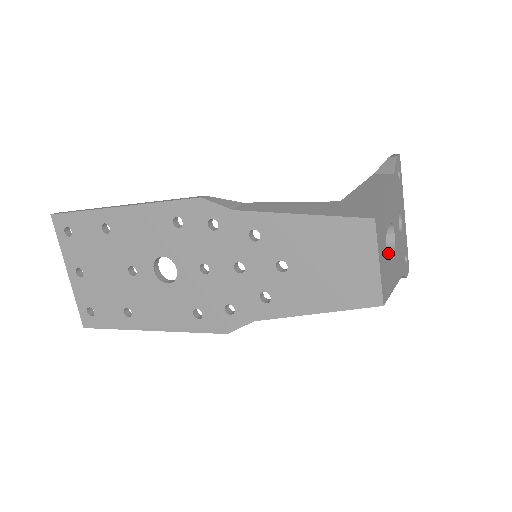
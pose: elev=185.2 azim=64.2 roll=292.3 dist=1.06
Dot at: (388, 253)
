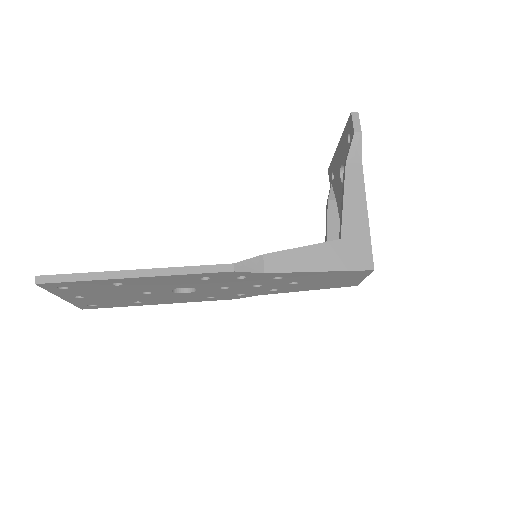
Dot at: occluded
